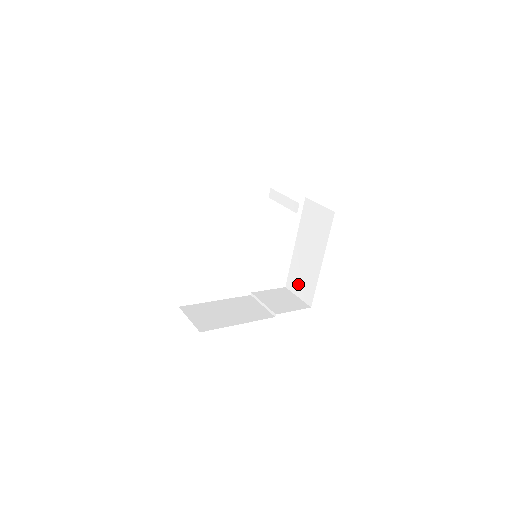
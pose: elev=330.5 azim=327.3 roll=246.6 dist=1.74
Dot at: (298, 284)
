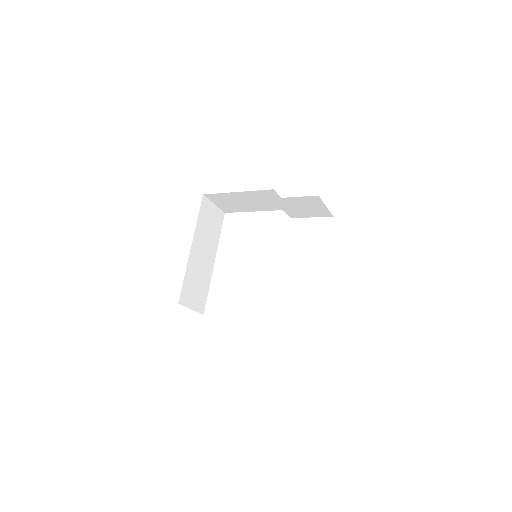
Dot at: occluded
